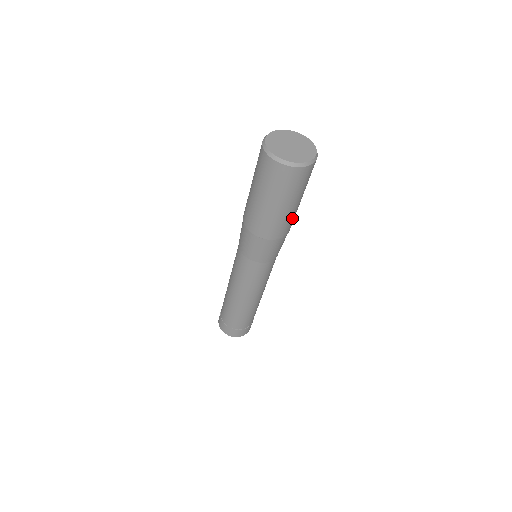
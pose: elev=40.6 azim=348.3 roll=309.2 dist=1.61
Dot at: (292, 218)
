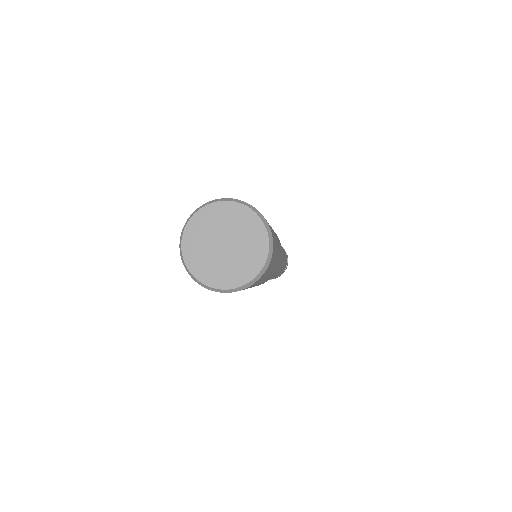
Dot at: (271, 274)
